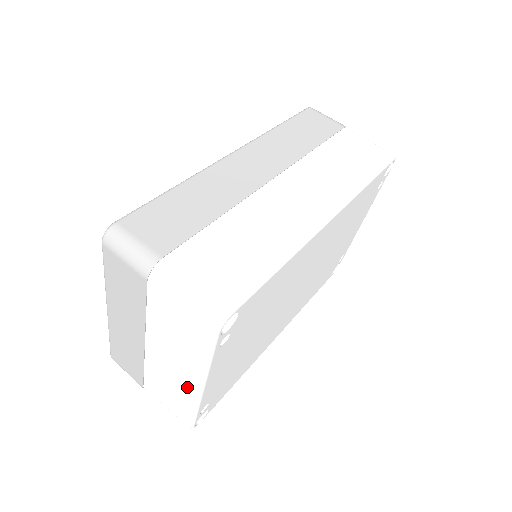
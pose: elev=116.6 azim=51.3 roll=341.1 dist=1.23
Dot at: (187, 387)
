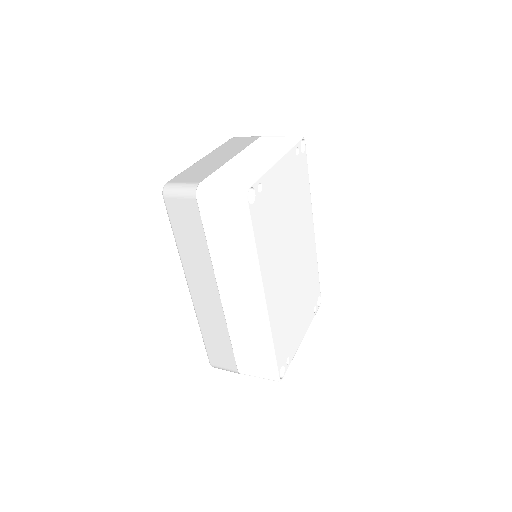
Dot at: (263, 161)
